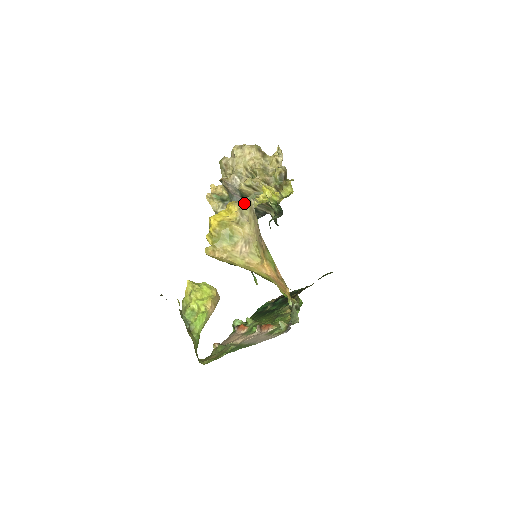
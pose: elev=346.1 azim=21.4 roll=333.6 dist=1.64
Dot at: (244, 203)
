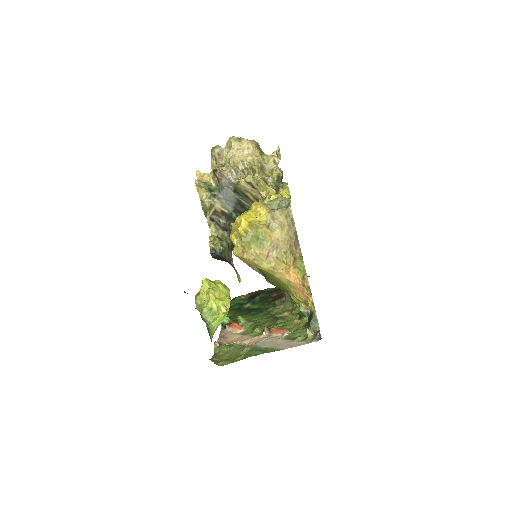
Dot at: (271, 206)
